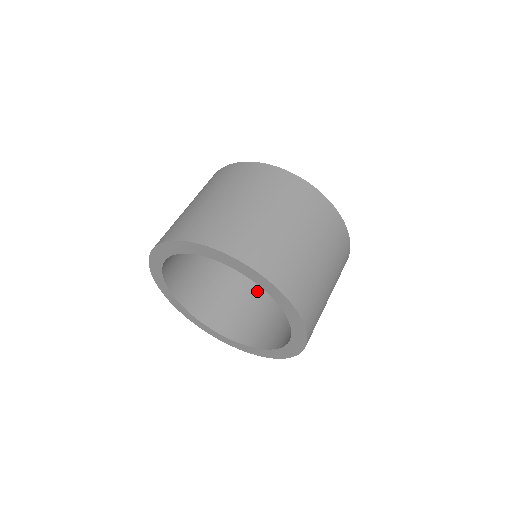
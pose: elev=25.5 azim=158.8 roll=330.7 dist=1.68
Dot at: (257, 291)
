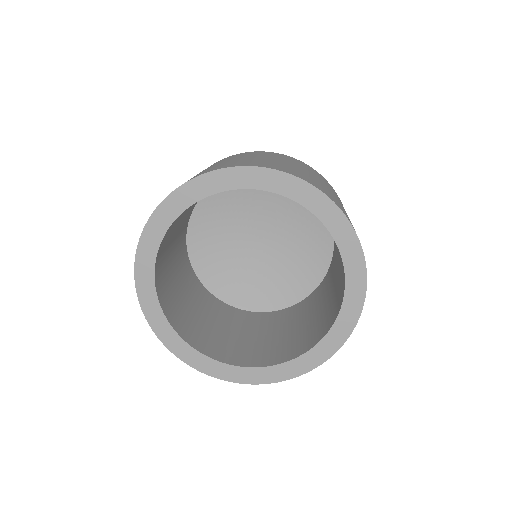
Dot at: (192, 293)
